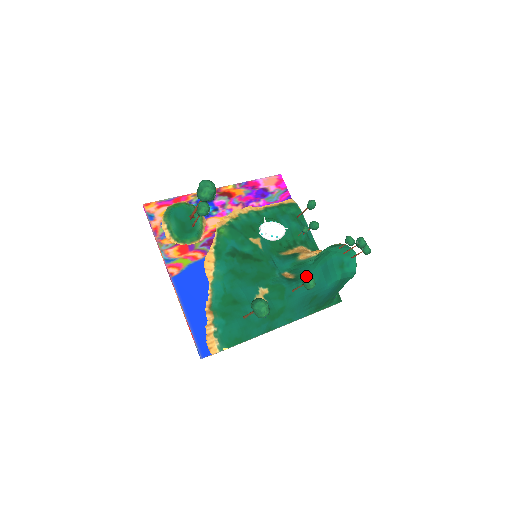
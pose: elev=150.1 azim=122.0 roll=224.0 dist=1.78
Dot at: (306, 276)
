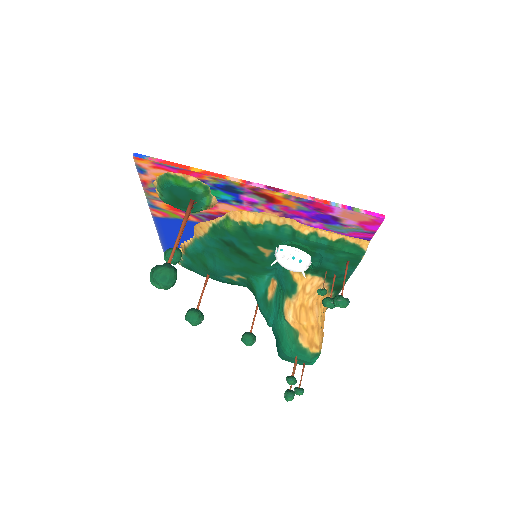
Dot at: (245, 342)
